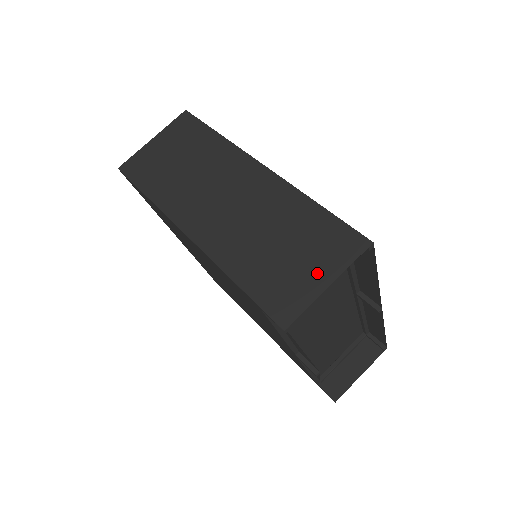
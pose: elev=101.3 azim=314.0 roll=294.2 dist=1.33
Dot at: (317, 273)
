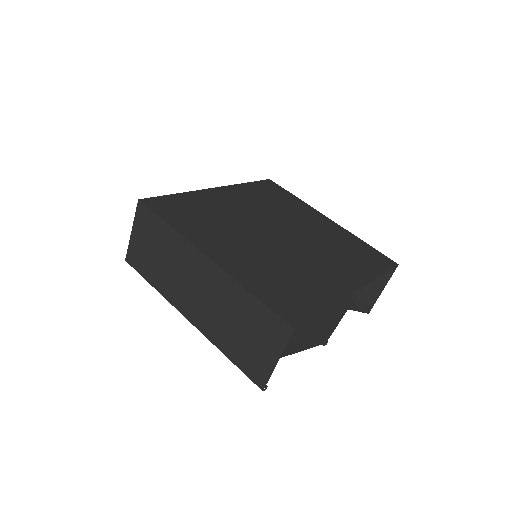
Dot at: (268, 352)
